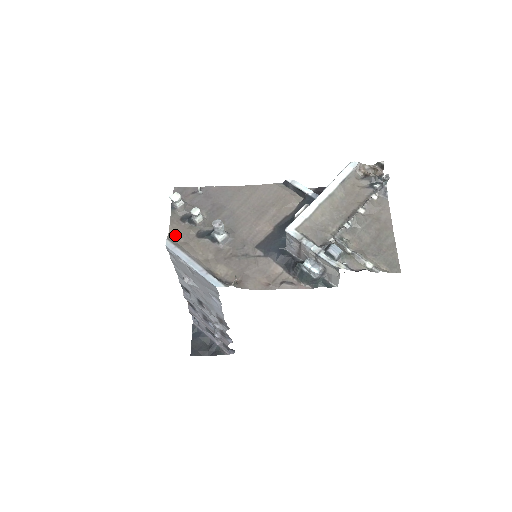
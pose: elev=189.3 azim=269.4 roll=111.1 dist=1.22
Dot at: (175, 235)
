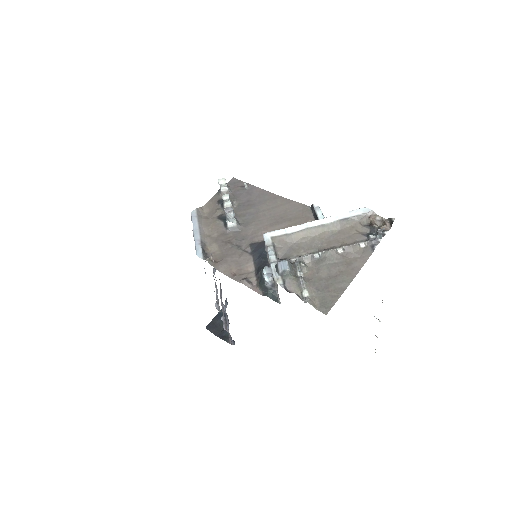
Dot at: (205, 209)
